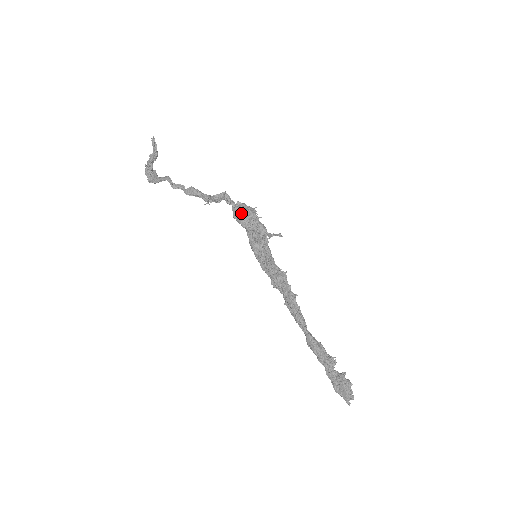
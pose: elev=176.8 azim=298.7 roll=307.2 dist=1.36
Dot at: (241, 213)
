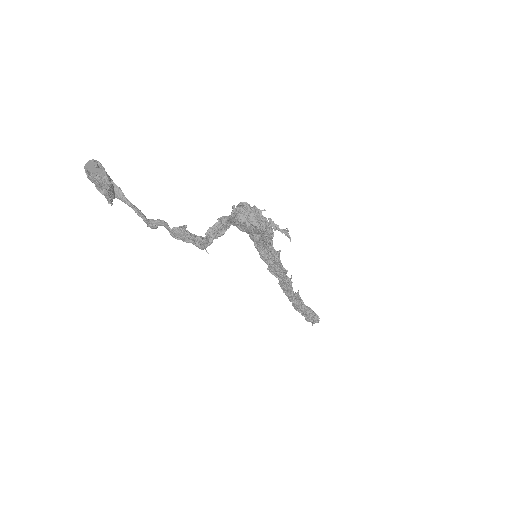
Dot at: (244, 226)
